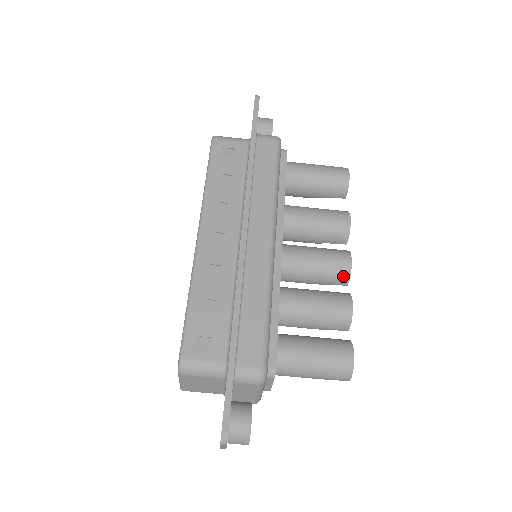
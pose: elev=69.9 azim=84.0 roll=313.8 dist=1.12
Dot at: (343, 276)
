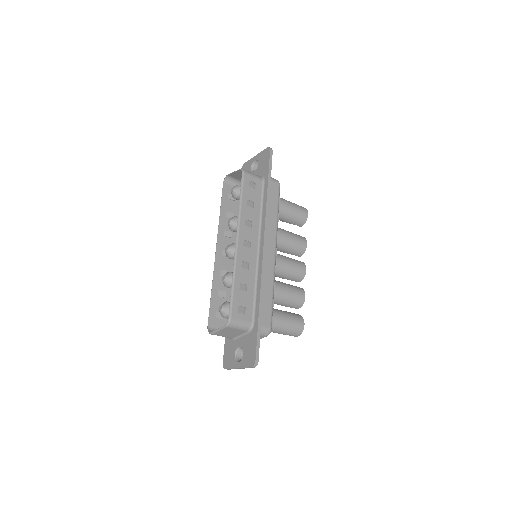
Dot at: (300, 277)
